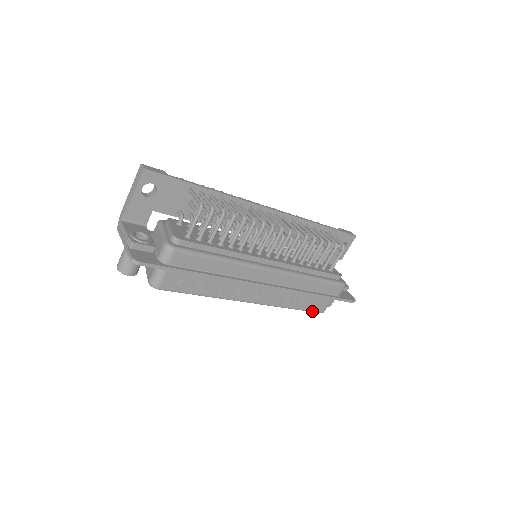
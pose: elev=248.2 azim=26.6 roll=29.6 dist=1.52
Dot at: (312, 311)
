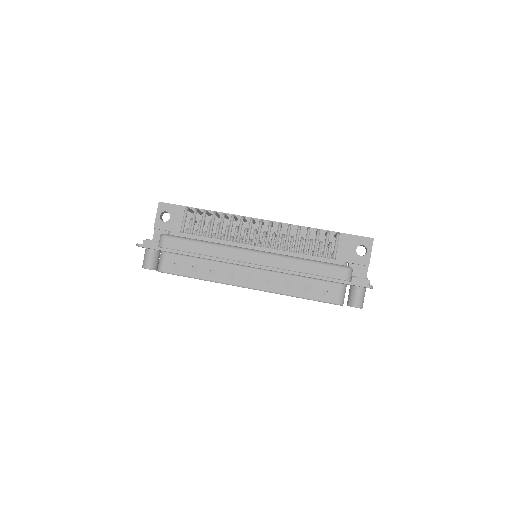
Dot at: (323, 301)
